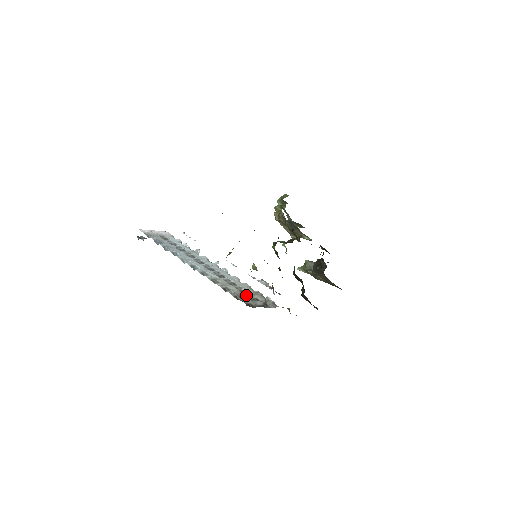
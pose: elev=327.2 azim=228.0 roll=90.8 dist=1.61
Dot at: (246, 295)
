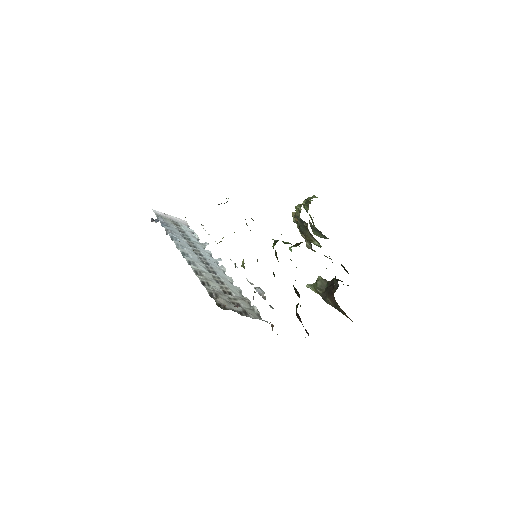
Dot at: (227, 296)
